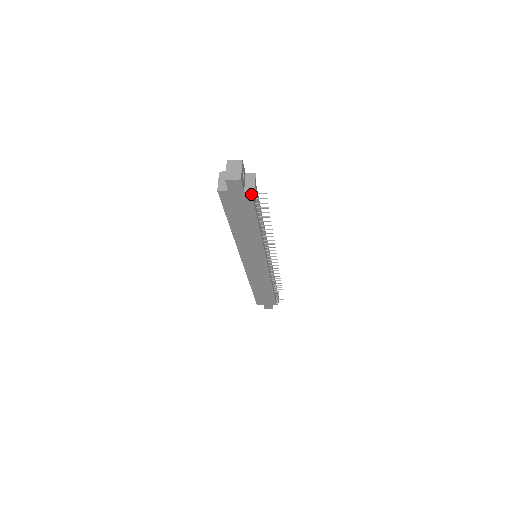
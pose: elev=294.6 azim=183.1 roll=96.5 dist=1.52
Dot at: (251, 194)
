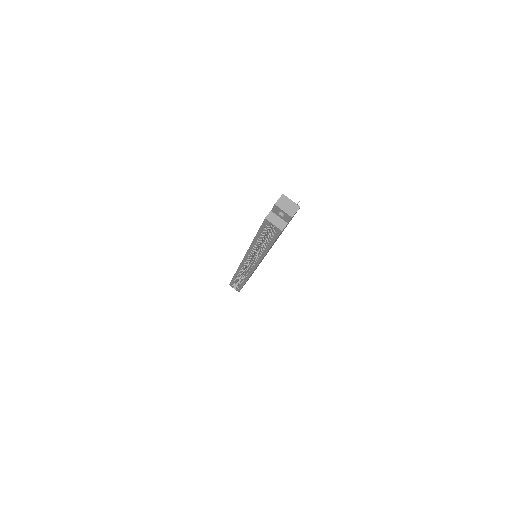
Dot at: occluded
